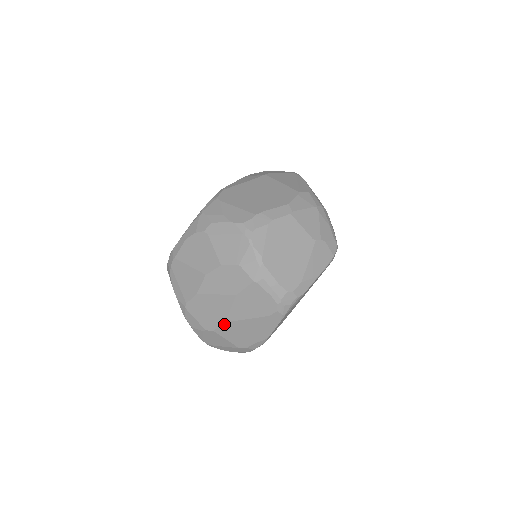
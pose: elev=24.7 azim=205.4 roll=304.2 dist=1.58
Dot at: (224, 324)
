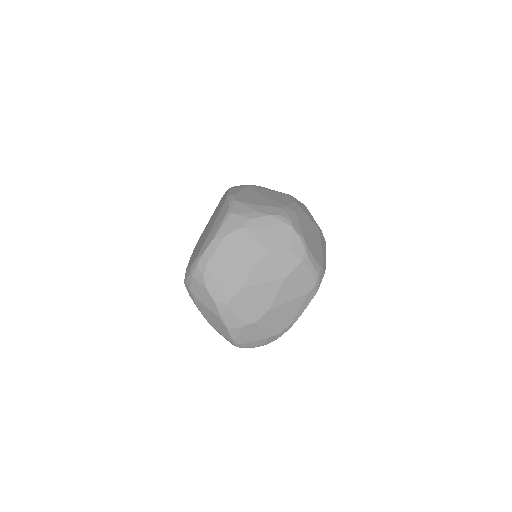
Dot at: (267, 312)
